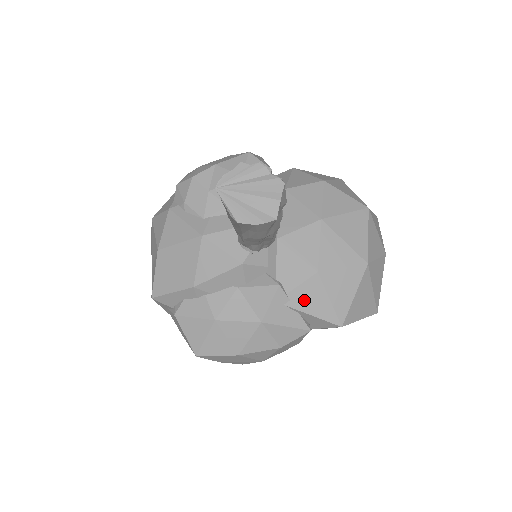
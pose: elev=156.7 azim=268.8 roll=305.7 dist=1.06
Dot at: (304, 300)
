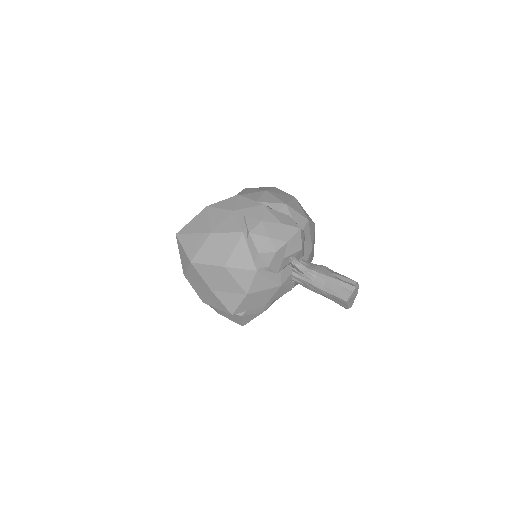
Dot at: occluded
